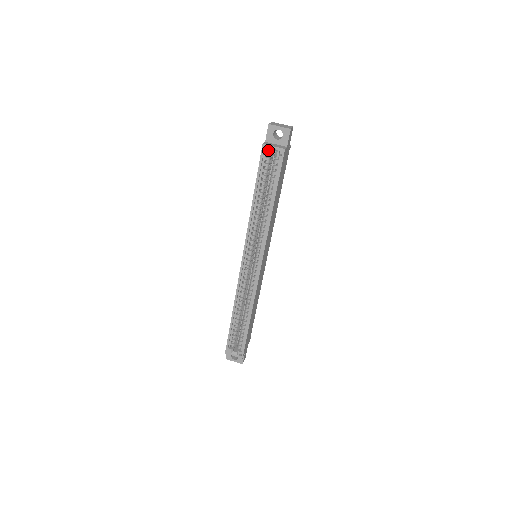
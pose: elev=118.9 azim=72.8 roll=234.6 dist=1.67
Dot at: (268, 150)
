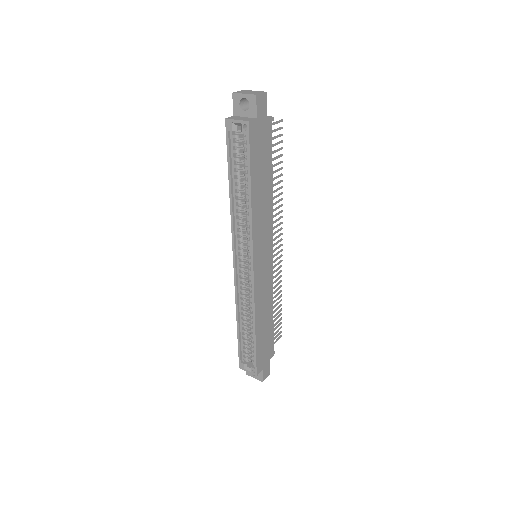
Dot at: (232, 125)
